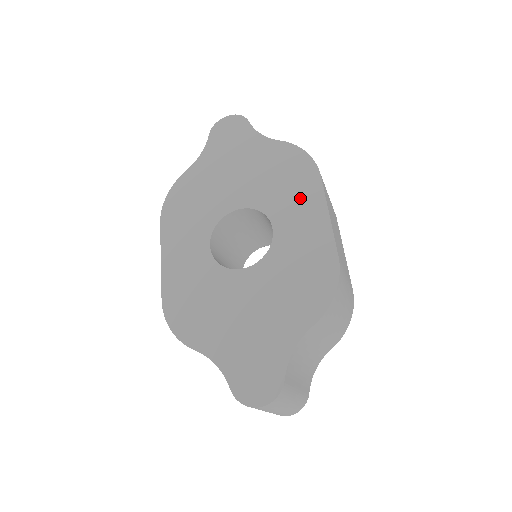
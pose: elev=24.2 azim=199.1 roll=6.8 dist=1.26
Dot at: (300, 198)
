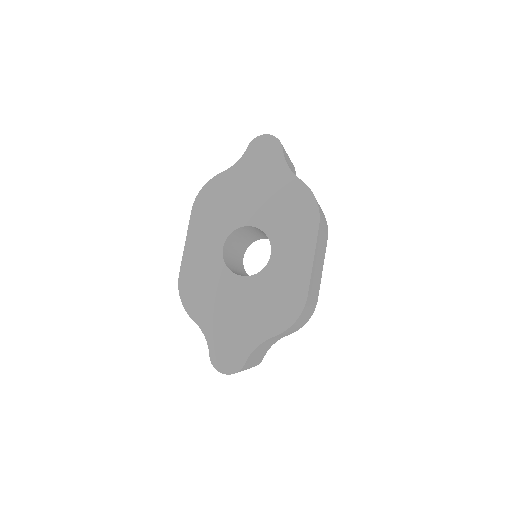
Dot at: (298, 238)
